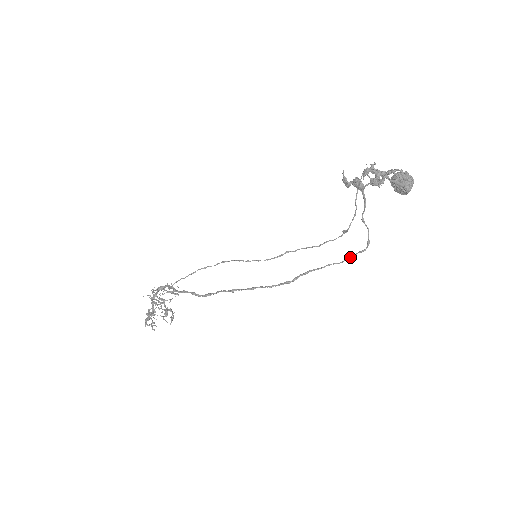
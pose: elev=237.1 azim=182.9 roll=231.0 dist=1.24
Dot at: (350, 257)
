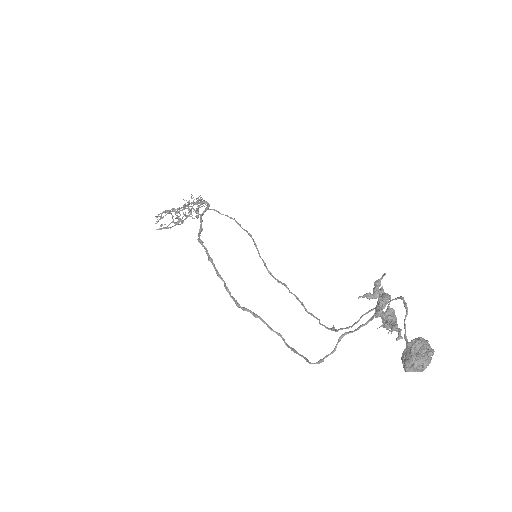
Dot at: (296, 351)
